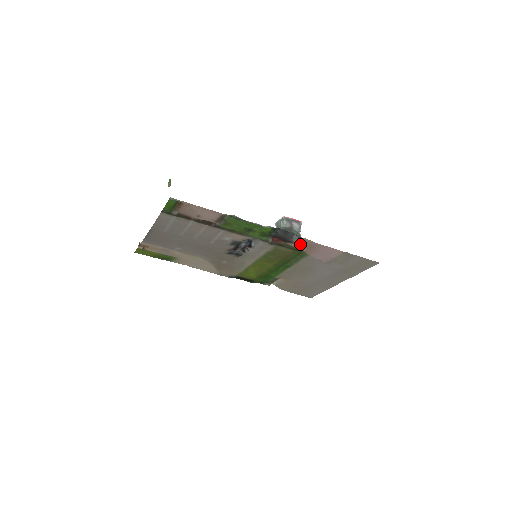
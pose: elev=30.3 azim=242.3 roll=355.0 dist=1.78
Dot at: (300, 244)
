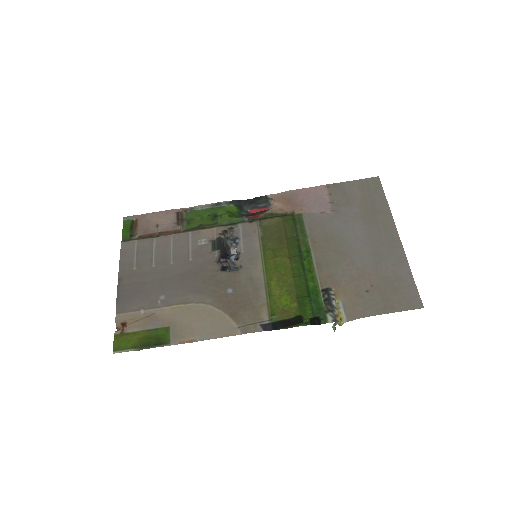
Dot at: (277, 205)
